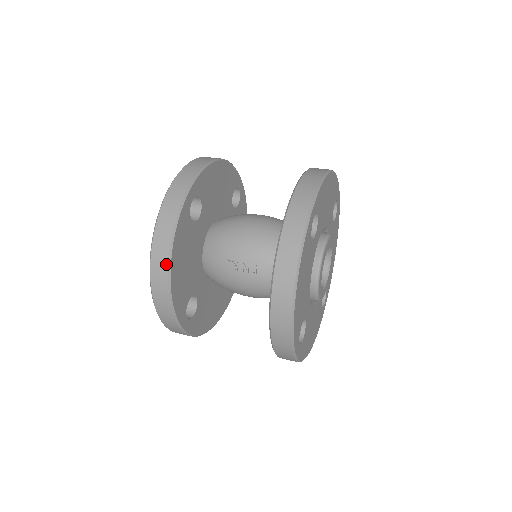
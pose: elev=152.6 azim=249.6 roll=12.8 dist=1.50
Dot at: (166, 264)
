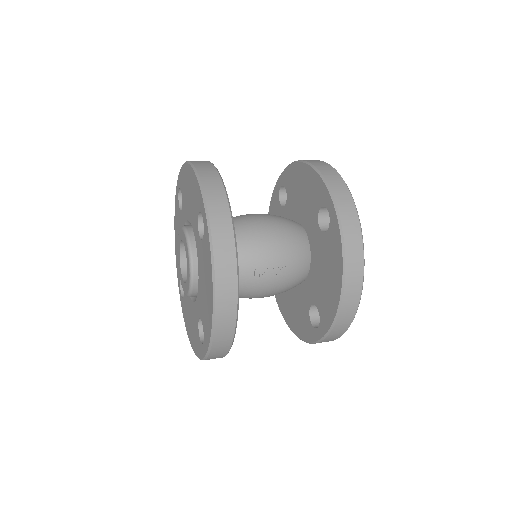
Dot at: (235, 293)
